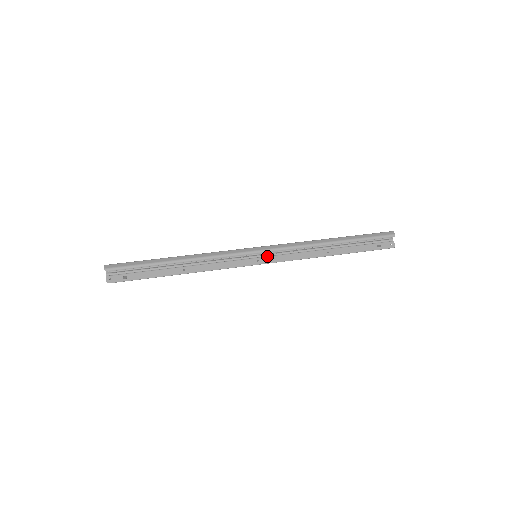
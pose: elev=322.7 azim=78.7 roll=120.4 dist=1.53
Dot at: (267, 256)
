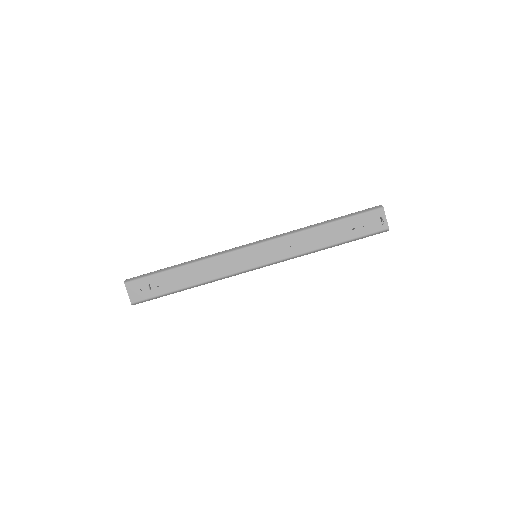
Dot at: occluded
